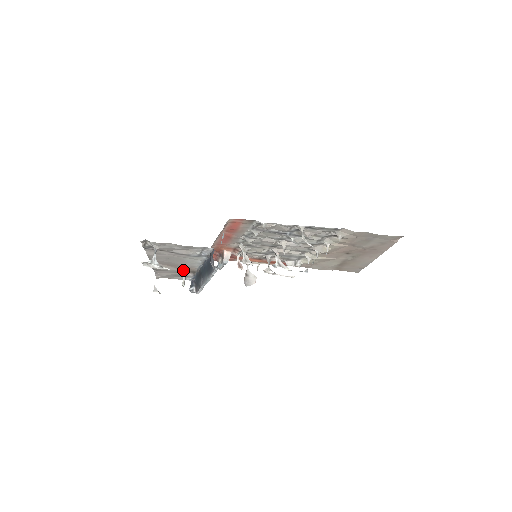
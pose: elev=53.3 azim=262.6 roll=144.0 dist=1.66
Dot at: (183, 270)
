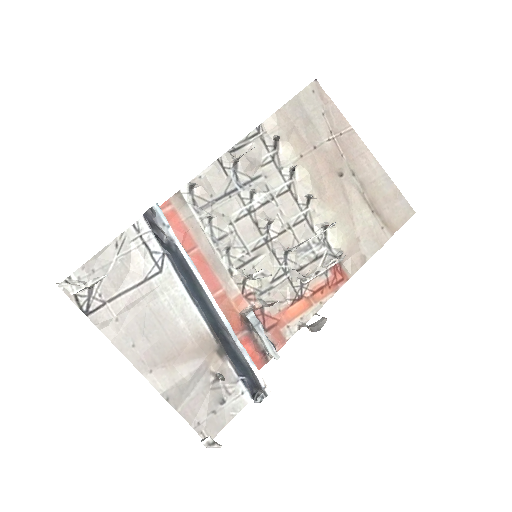
Dot at: (202, 359)
